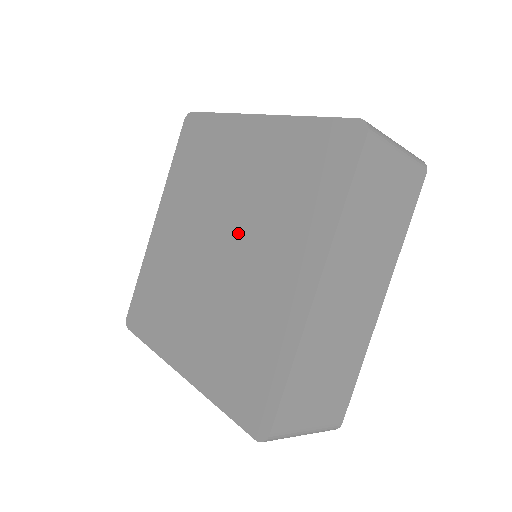
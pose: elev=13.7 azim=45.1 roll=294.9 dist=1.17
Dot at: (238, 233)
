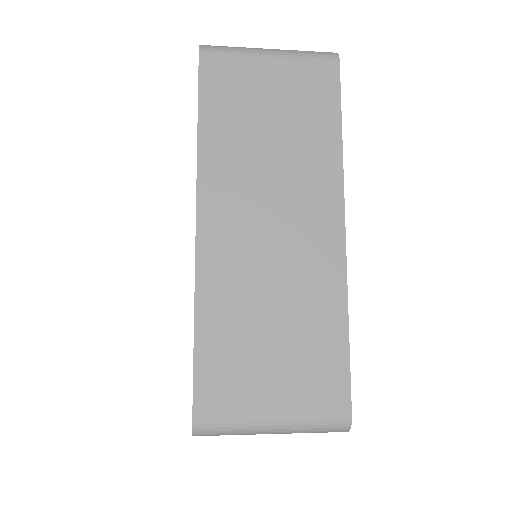
Dot at: occluded
